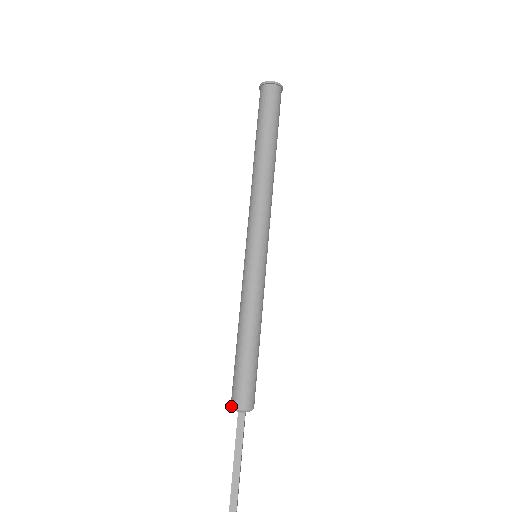
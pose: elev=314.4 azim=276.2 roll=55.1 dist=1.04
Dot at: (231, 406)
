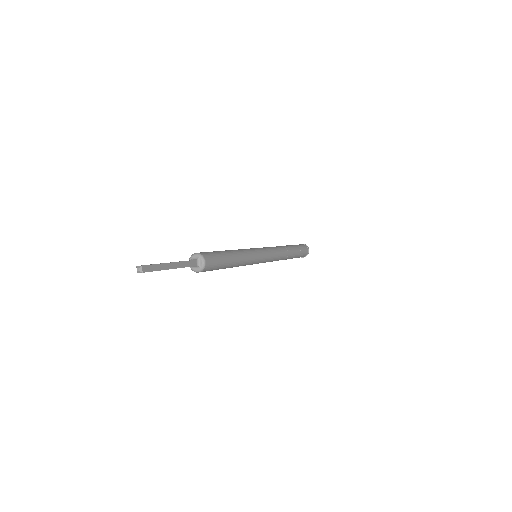
Dot at: (190, 259)
